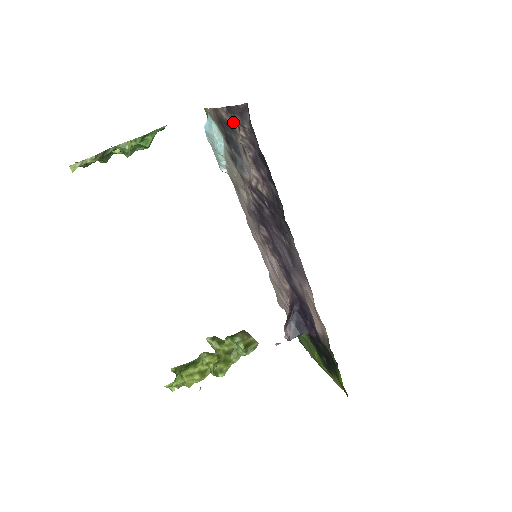
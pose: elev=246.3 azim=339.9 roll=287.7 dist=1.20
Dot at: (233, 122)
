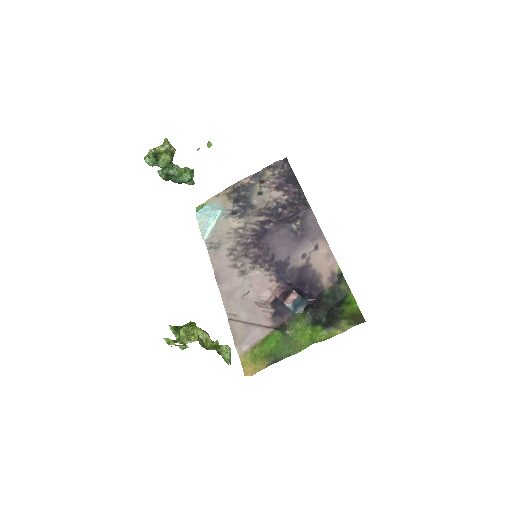
Dot at: (254, 183)
